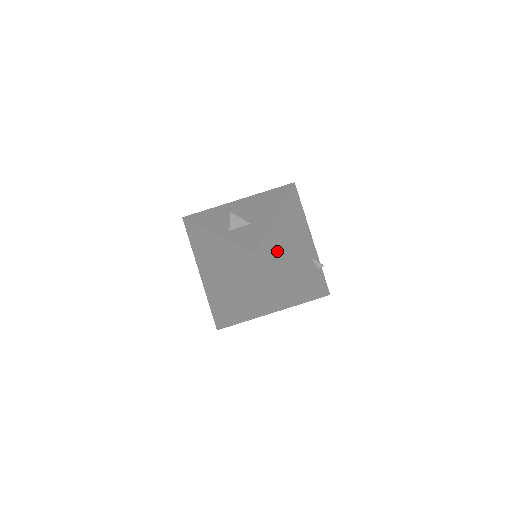
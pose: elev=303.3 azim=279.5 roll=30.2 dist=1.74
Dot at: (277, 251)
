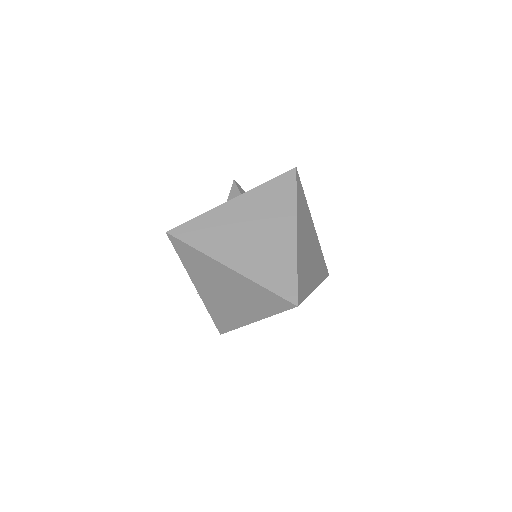
Dot at: occluded
